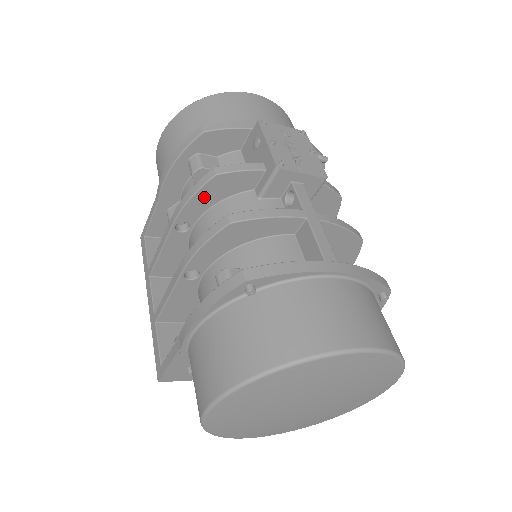
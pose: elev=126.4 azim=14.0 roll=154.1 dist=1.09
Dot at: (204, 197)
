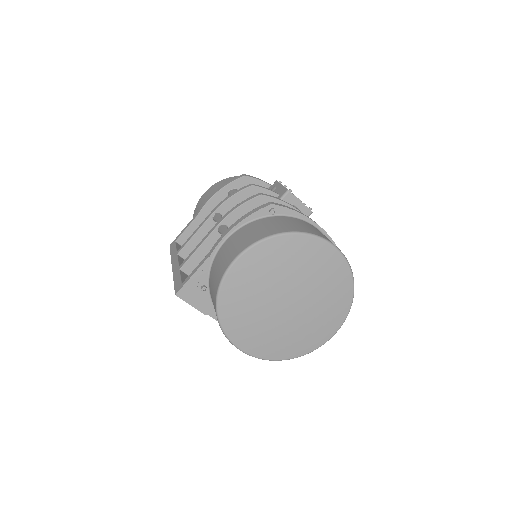
Dot at: (239, 199)
